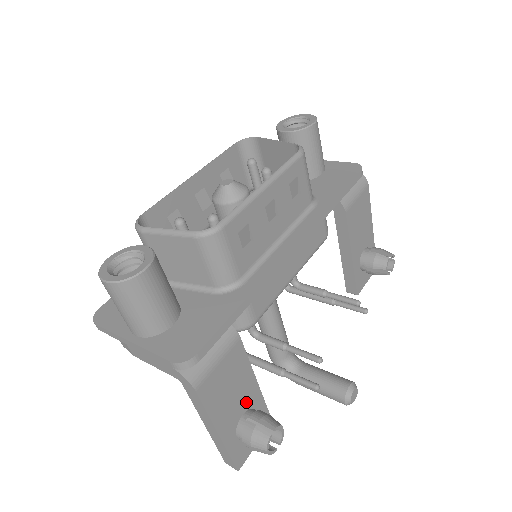
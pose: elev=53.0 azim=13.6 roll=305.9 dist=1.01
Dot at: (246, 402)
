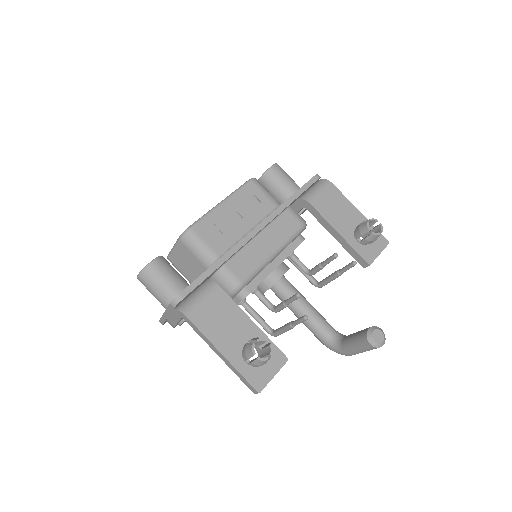
Dot at: (246, 336)
